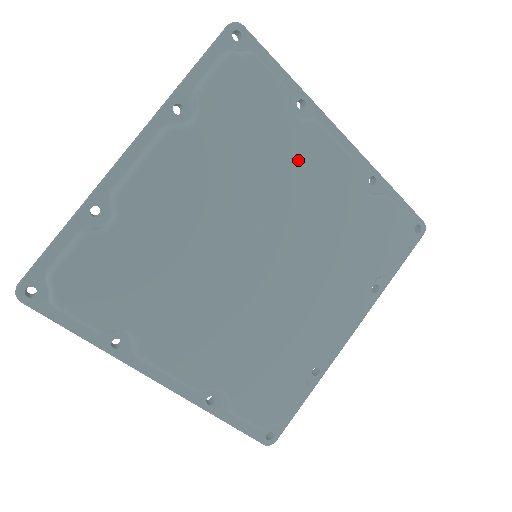
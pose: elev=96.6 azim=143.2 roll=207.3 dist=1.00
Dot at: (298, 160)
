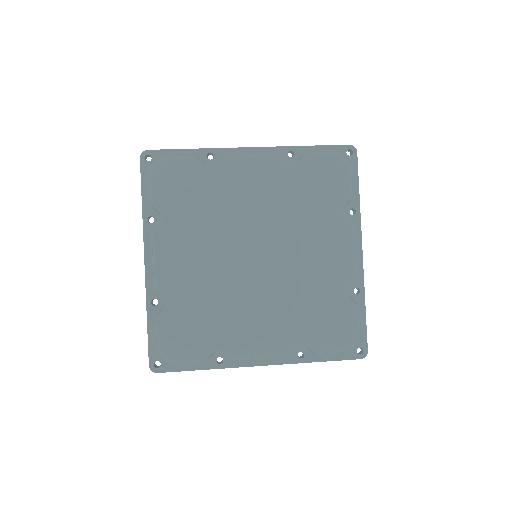
Dot at: (324, 232)
